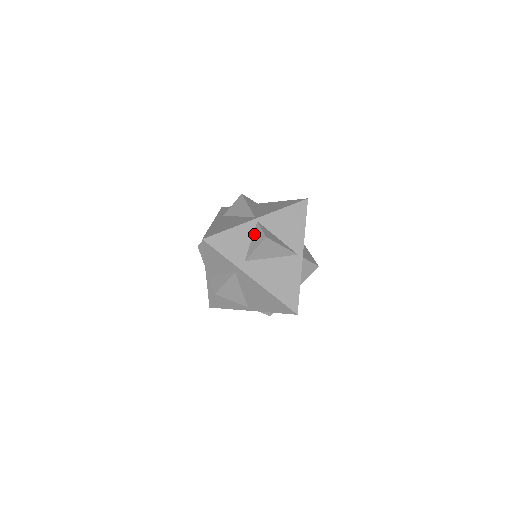
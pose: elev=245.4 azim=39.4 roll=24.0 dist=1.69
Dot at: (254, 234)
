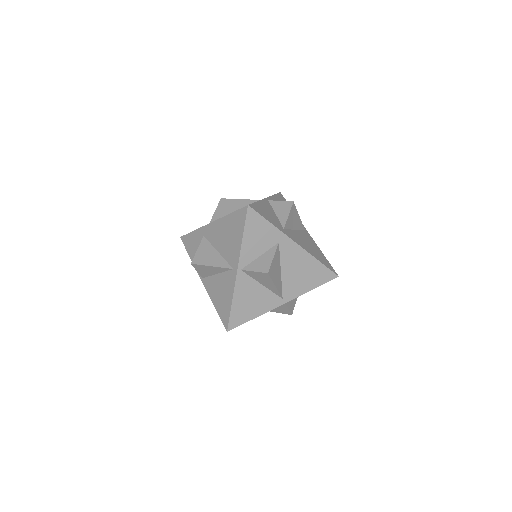
Dot at: (274, 208)
